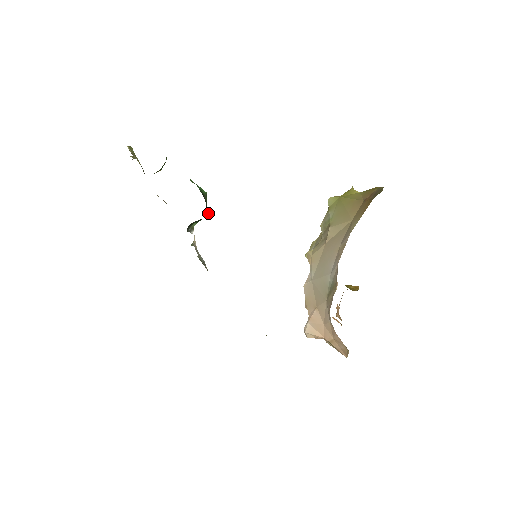
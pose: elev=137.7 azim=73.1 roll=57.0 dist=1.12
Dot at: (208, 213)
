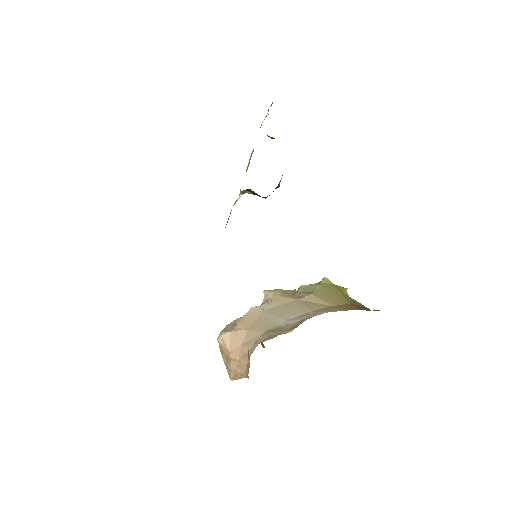
Dot at: (266, 197)
